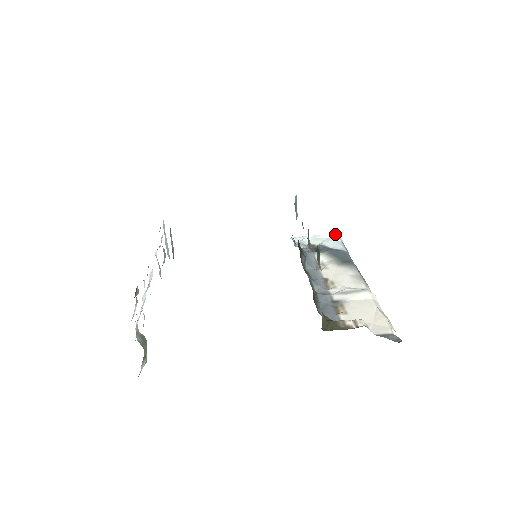
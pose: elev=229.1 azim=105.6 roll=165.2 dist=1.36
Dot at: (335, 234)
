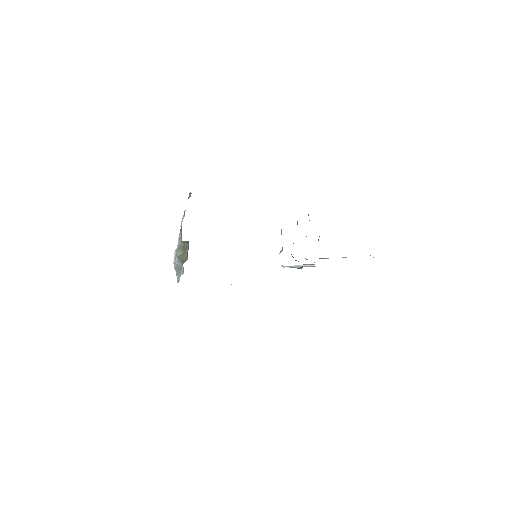
Dot at: (312, 265)
